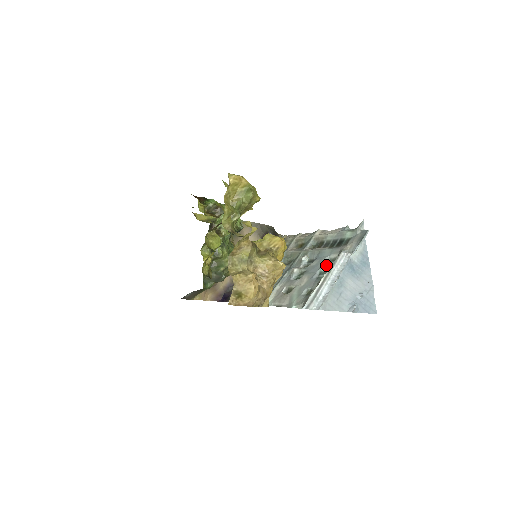
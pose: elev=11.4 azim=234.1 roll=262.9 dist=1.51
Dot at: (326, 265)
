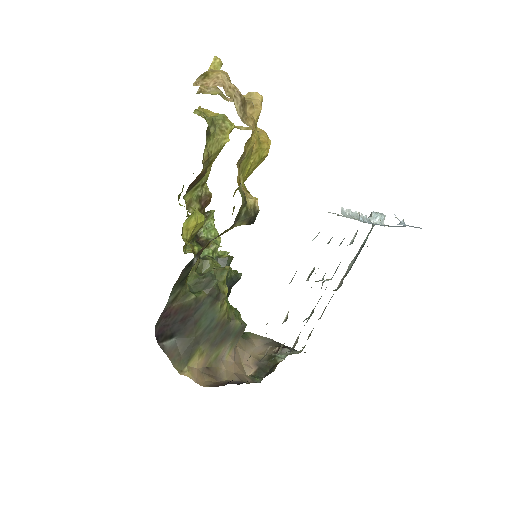
Dot at: occluded
